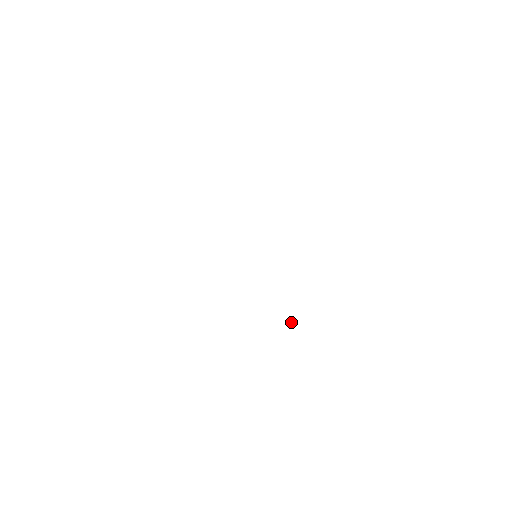
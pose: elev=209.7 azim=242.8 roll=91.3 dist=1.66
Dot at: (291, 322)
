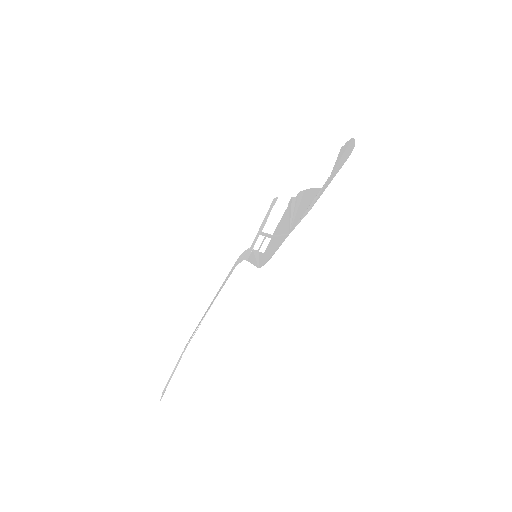
Dot at: (203, 319)
